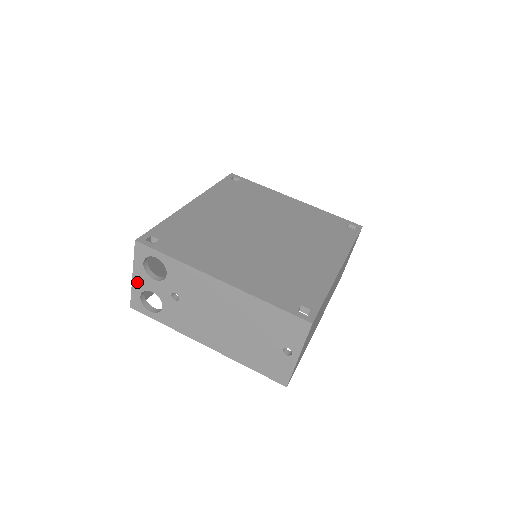
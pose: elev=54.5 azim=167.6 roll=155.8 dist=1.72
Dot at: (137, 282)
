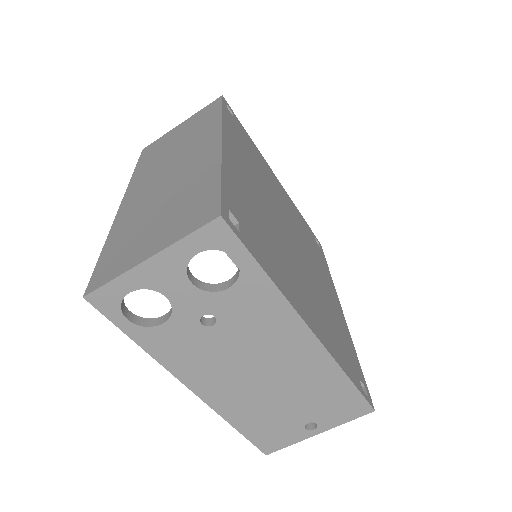
Dot at: (148, 271)
